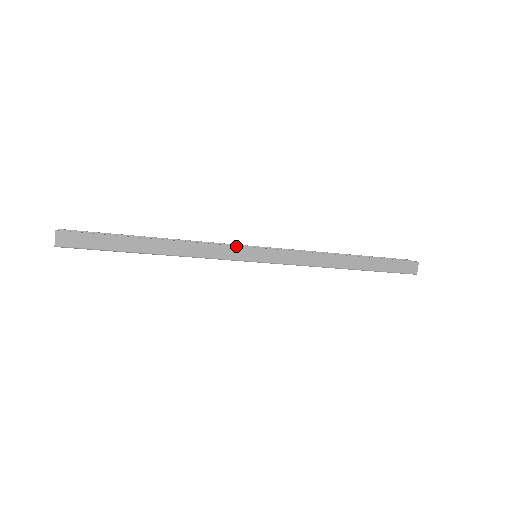
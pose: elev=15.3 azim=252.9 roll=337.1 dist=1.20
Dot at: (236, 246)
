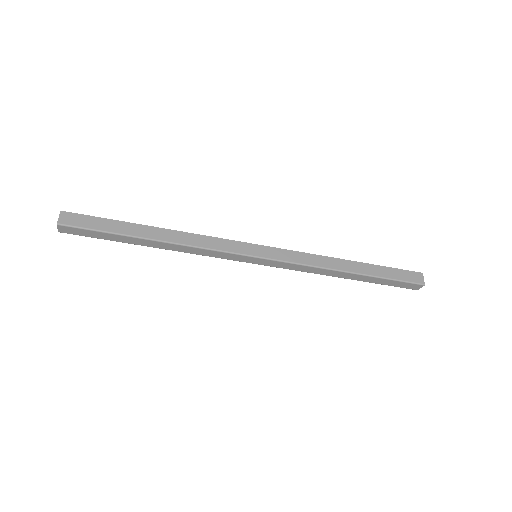
Dot at: (235, 241)
